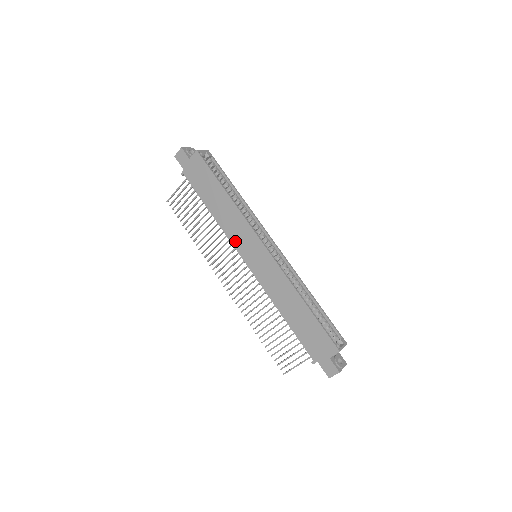
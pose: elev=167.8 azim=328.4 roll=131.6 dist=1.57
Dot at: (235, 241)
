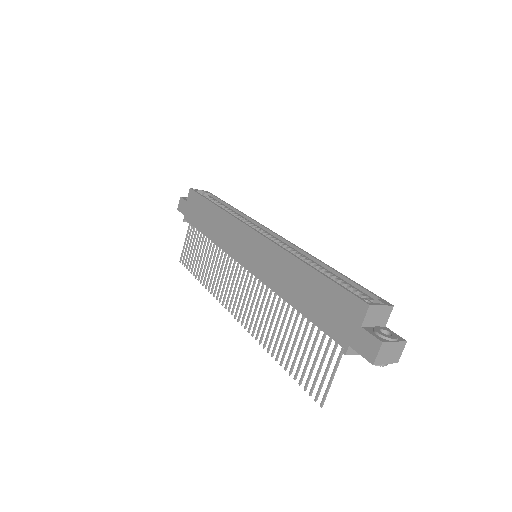
Dot at: (230, 249)
